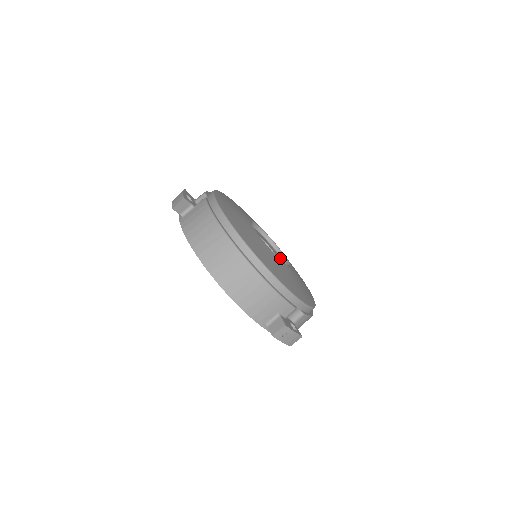
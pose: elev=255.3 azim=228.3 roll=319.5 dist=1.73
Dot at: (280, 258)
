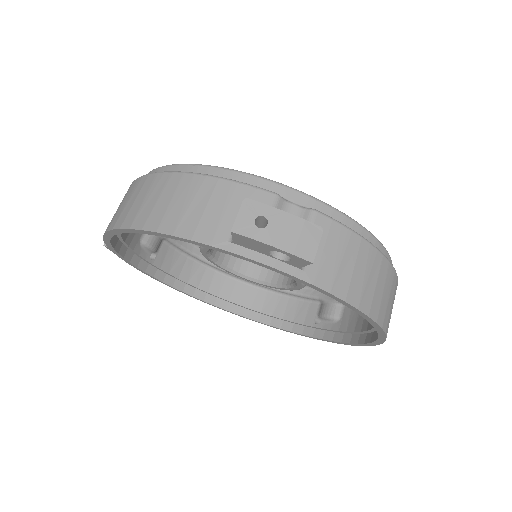
Dot at: occluded
